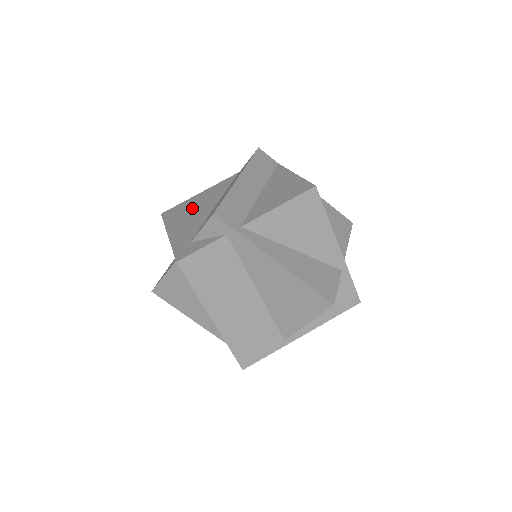
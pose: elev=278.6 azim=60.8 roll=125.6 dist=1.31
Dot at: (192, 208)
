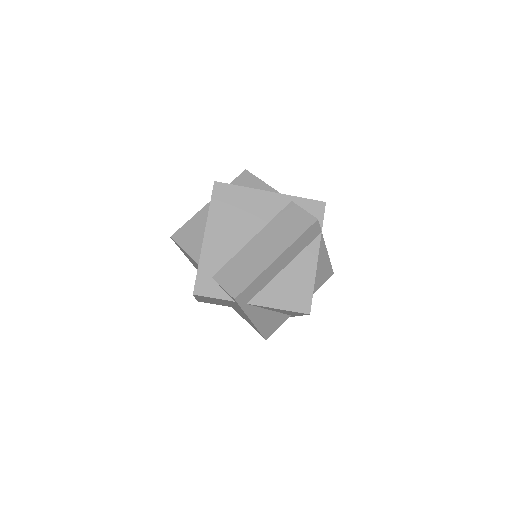
Dot at: (237, 214)
